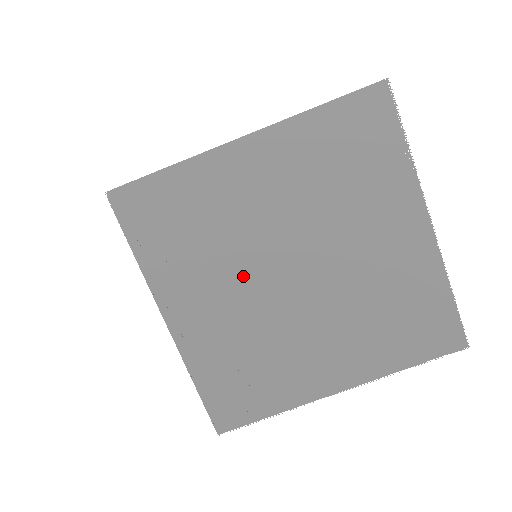
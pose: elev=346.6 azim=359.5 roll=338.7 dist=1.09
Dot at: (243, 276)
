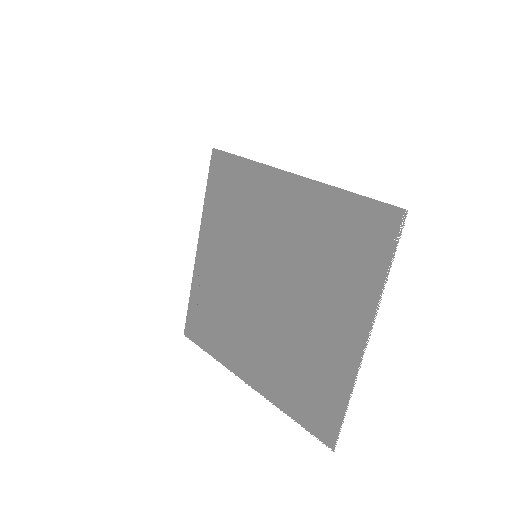
Dot at: (243, 261)
